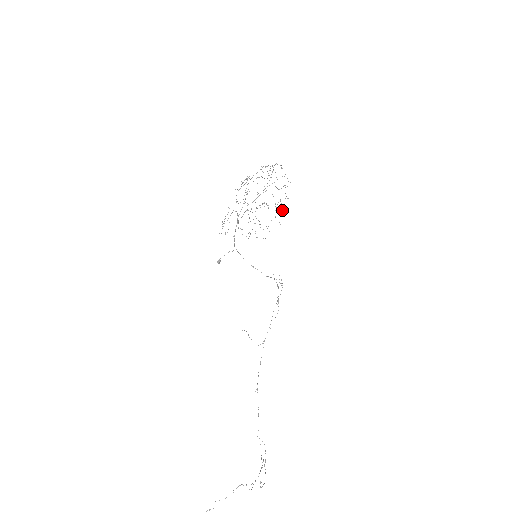
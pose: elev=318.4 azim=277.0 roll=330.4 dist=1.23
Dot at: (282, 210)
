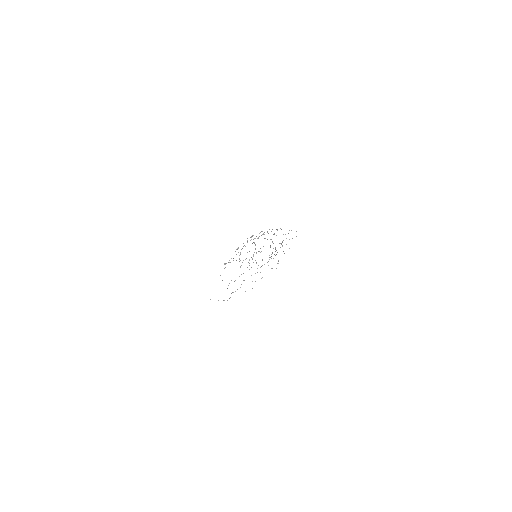
Dot at: occluded
